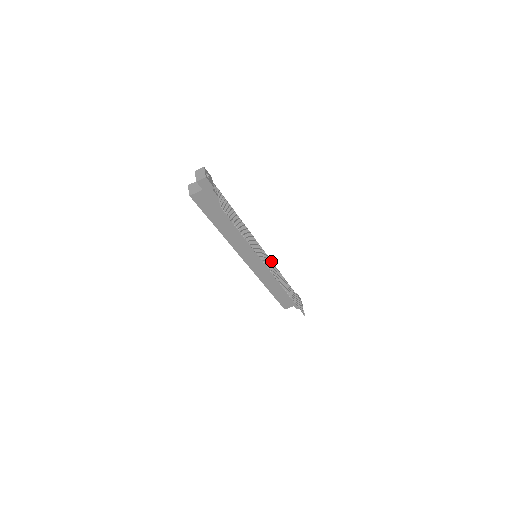
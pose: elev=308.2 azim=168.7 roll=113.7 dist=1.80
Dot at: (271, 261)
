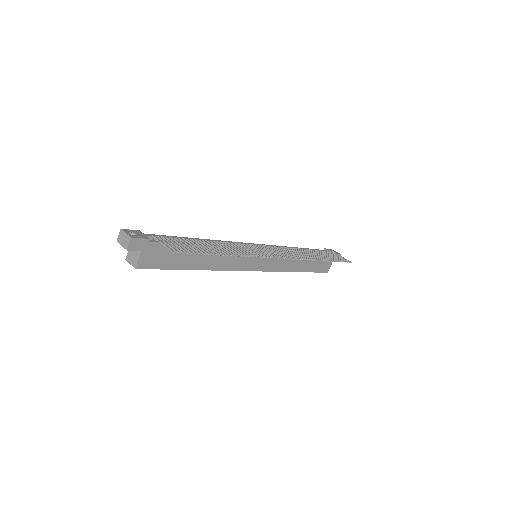
Dot at: (274, 247)
